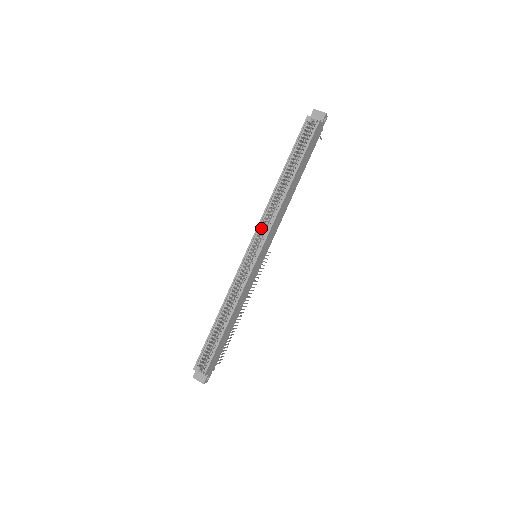
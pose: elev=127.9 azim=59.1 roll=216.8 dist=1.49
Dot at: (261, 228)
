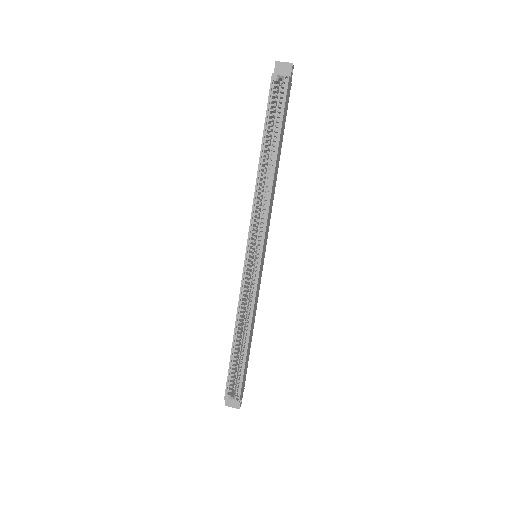
Dot at: (254, 224)
